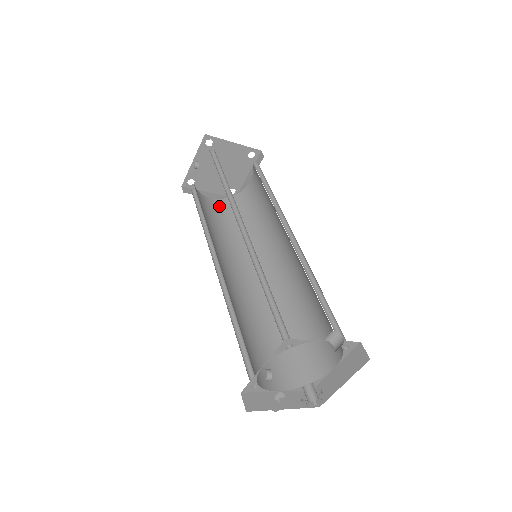
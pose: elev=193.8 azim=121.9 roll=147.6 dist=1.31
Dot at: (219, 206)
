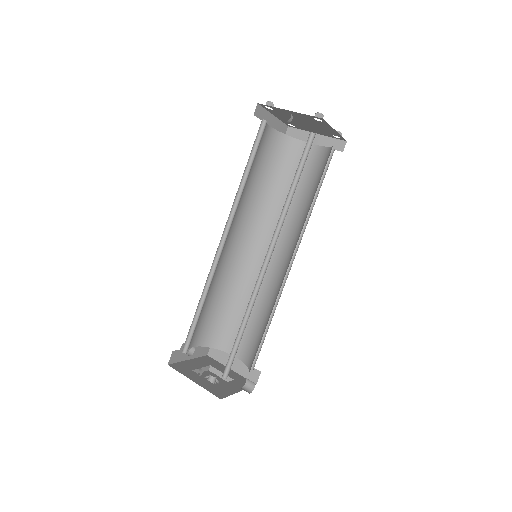
Dot at: (269, 141)
